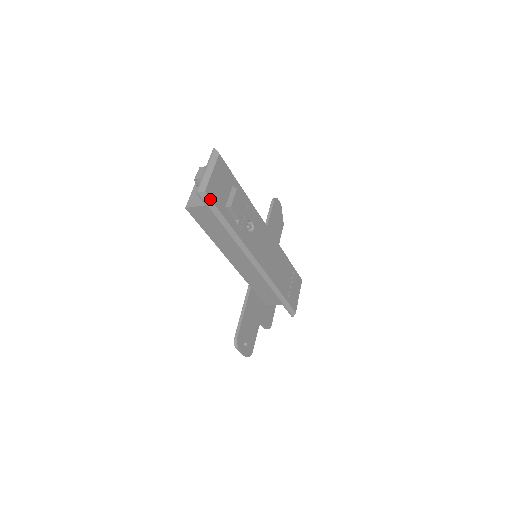
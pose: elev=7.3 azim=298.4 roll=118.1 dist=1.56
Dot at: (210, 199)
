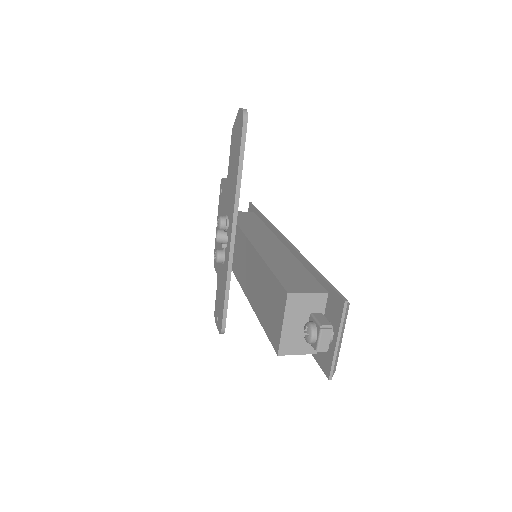
Dot at: occluded
